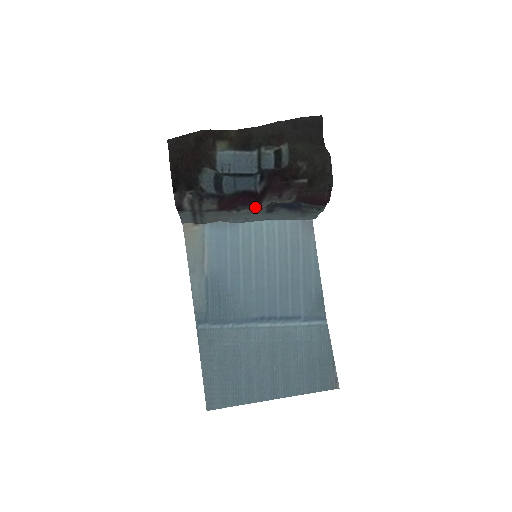
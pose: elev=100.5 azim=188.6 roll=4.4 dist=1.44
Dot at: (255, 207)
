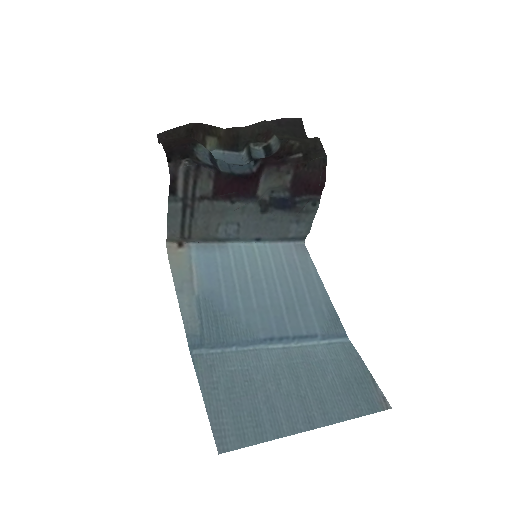
Dot at: (251, 196)
